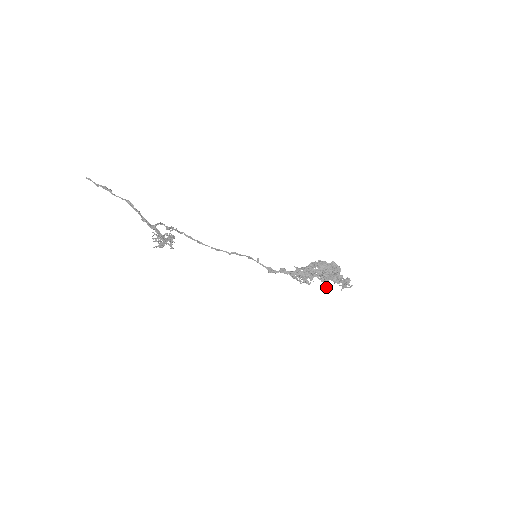
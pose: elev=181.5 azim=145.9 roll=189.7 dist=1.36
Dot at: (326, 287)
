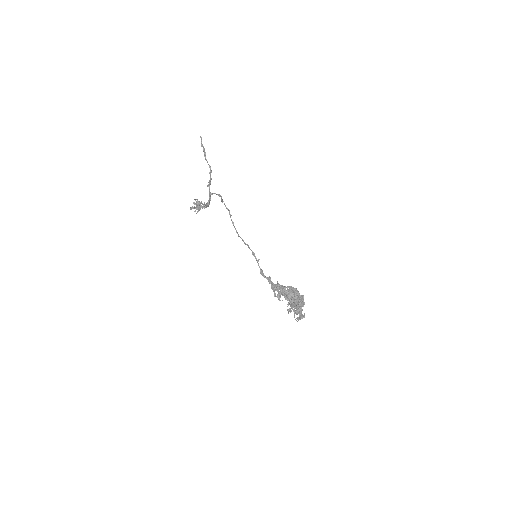
Dot at: (288, 310)
